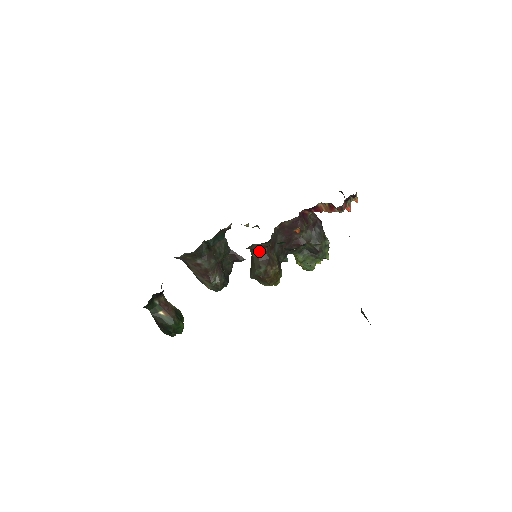
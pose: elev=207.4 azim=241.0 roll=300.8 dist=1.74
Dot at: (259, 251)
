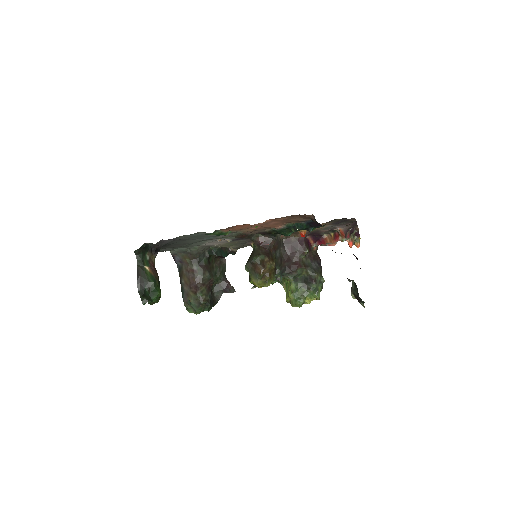
Dot at: (262, 244)
